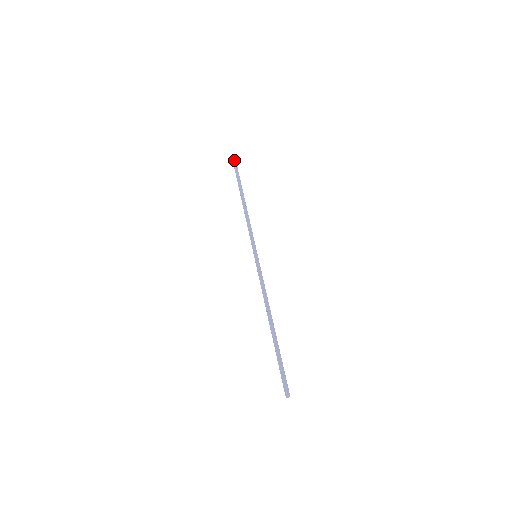
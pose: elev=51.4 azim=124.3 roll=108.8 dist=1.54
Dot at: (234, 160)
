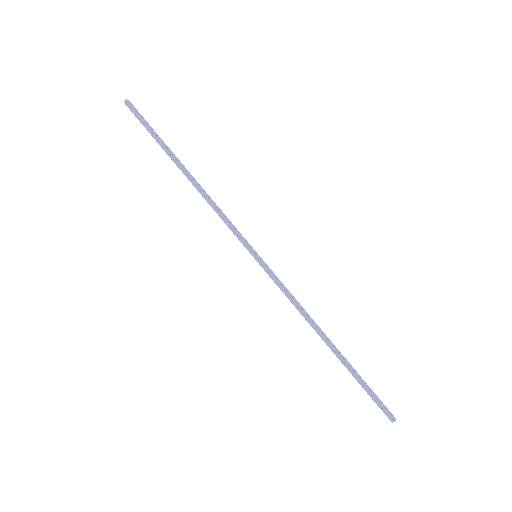
Dot at: (128, 104)
